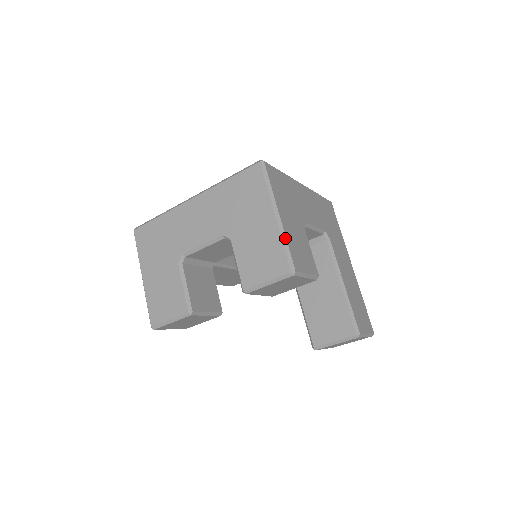
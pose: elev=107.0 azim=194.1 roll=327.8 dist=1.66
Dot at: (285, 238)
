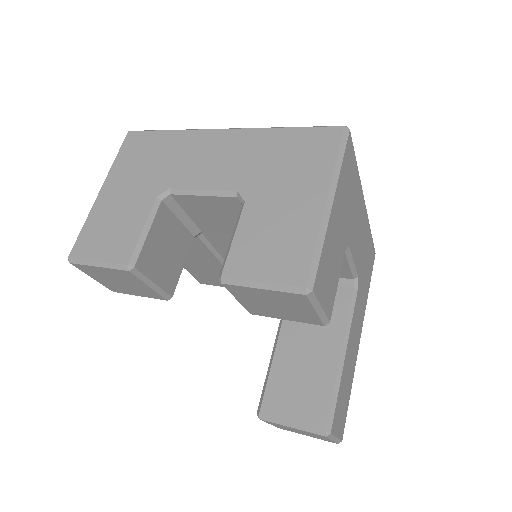
Dot at: (323, 238)
